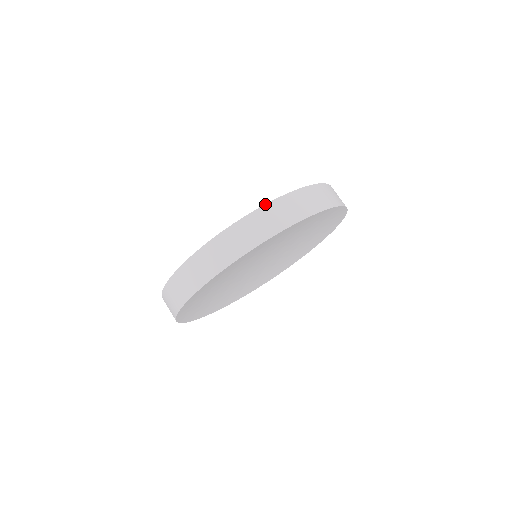
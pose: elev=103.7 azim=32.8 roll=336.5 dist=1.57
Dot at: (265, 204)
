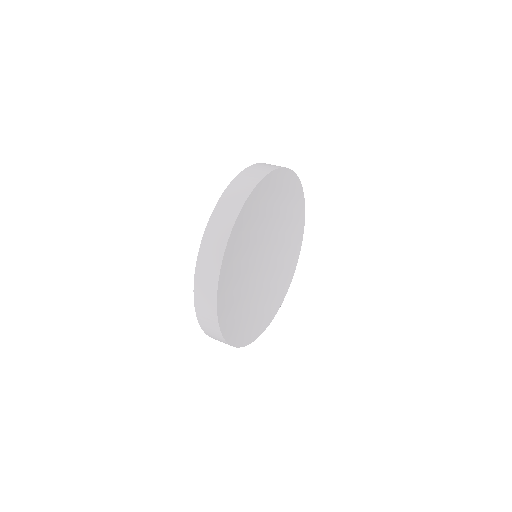
Dot at: (234, 178)
